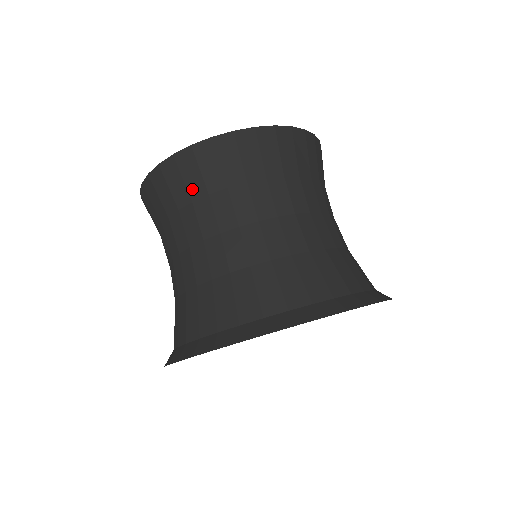
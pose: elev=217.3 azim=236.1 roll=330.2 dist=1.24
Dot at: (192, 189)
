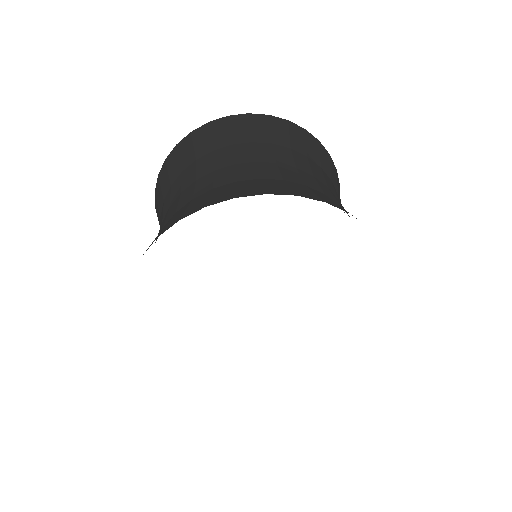
Dot at: (276, 138)
